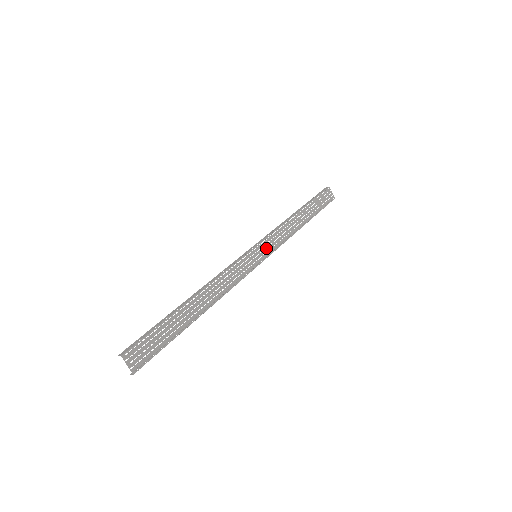
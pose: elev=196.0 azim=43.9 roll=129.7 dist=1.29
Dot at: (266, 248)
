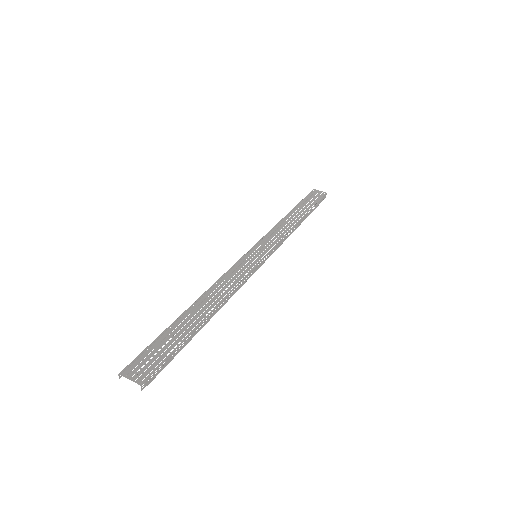
Dot at: (264, 247)
